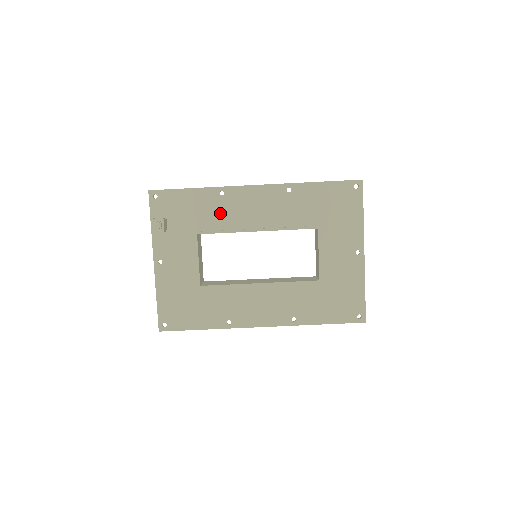
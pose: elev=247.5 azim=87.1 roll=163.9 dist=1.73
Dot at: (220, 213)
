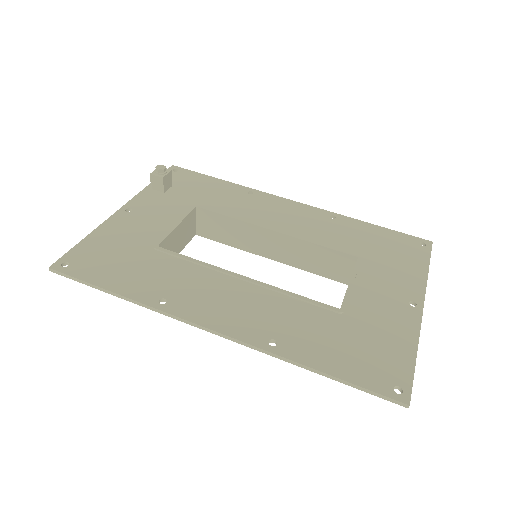
Dot at: (237, 204)
